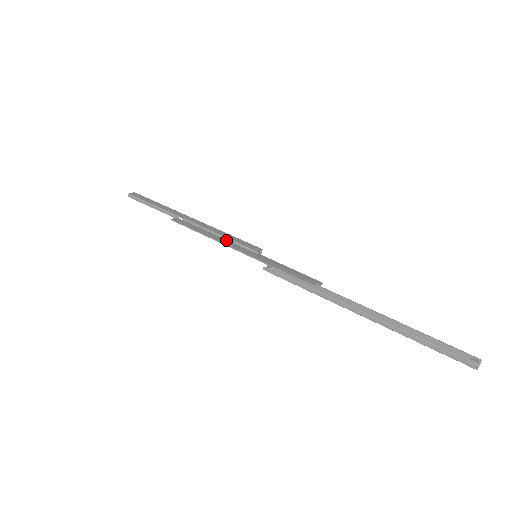
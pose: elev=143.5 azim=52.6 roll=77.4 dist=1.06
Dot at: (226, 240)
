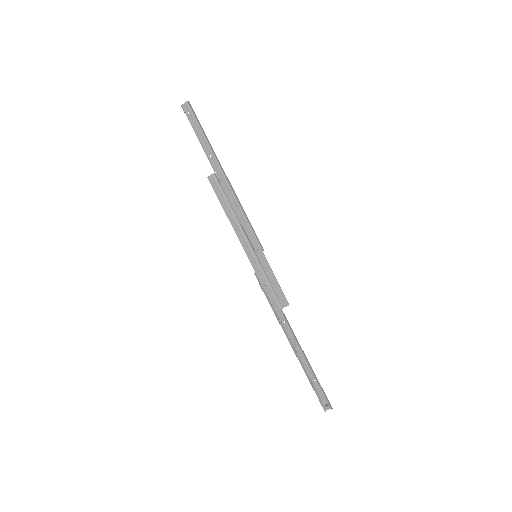
Dot at: (240, 229)
